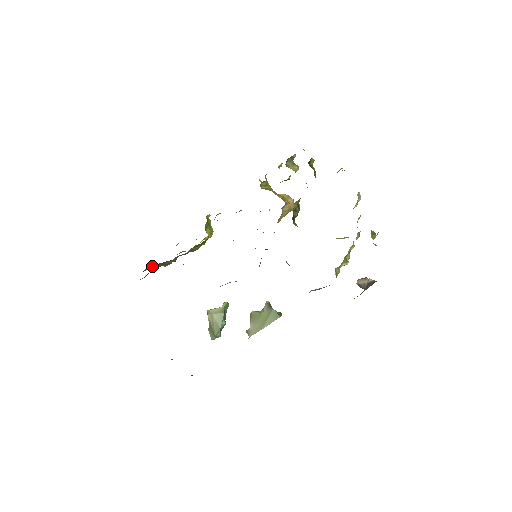
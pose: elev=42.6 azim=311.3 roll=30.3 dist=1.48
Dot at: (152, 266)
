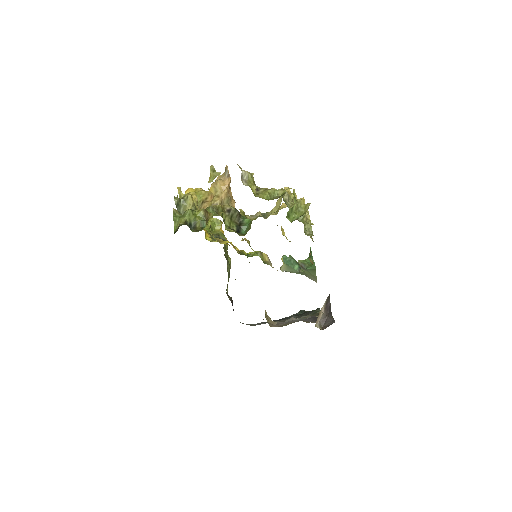
Dot at: occluded
